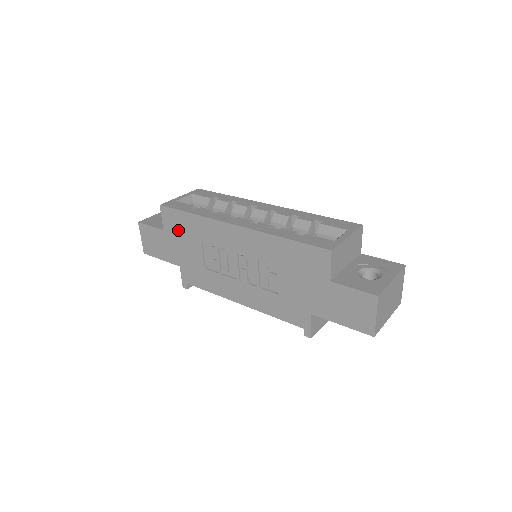
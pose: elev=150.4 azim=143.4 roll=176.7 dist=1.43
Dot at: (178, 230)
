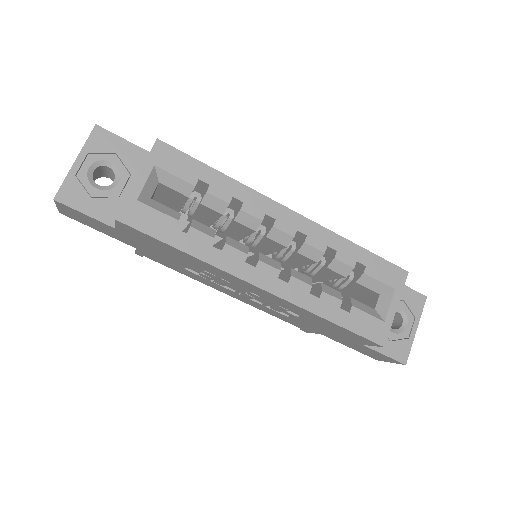
Dot at: (148, 243)
